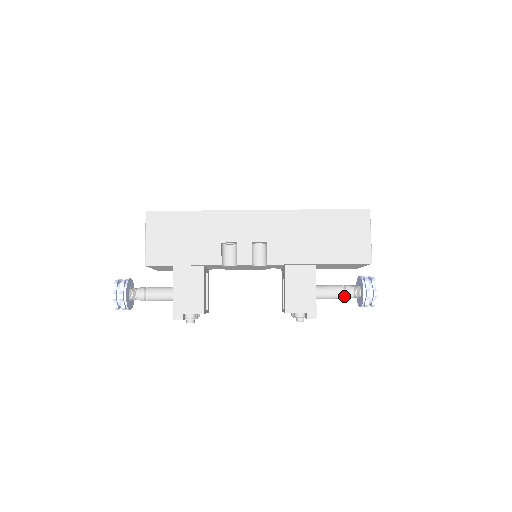
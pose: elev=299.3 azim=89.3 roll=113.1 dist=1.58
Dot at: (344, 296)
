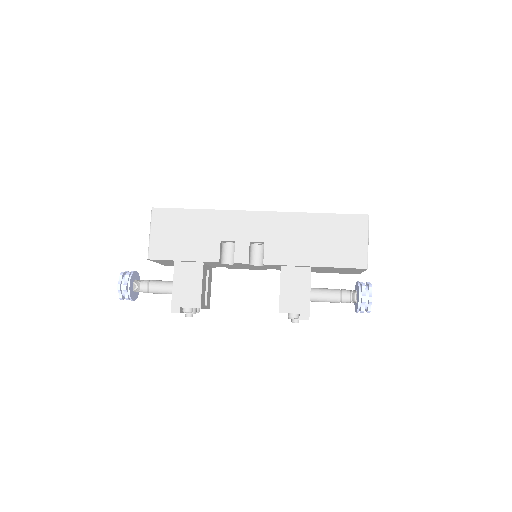
Dot at: (340, 300)
